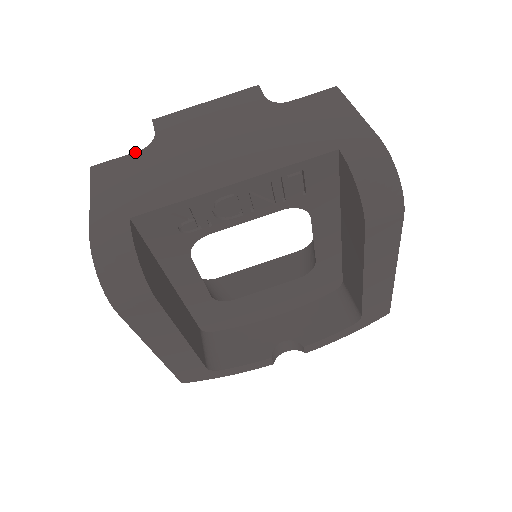
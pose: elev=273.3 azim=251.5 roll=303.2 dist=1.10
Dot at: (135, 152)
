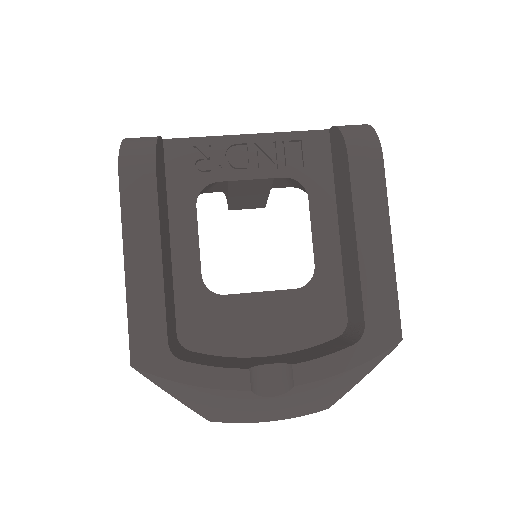
Dot at: occluded
